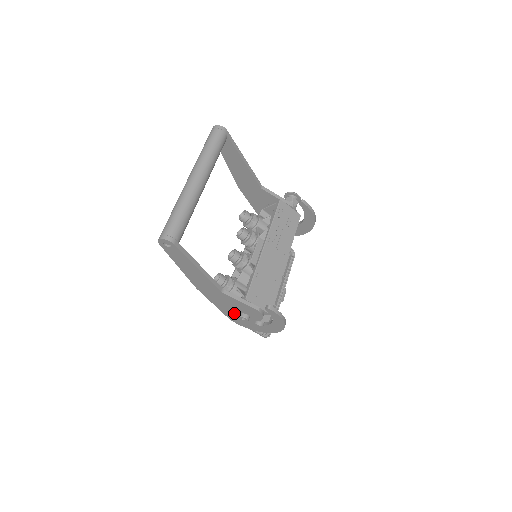
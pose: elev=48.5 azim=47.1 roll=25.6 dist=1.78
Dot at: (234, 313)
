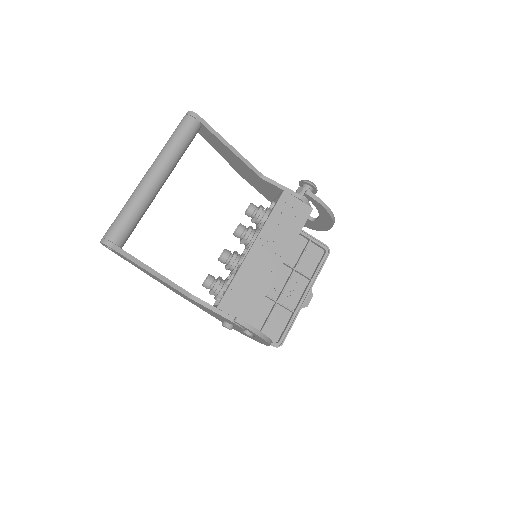
Dot at: (221, 319)
